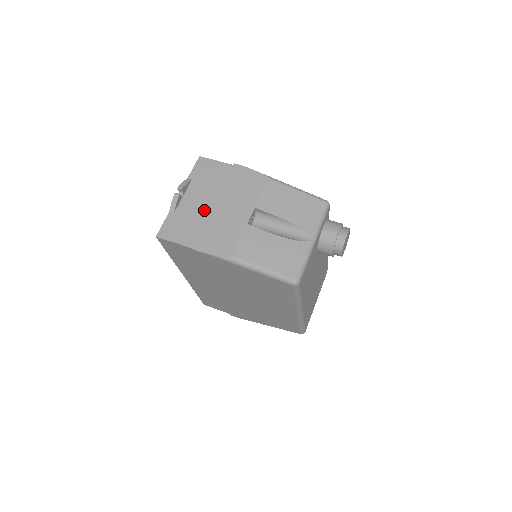
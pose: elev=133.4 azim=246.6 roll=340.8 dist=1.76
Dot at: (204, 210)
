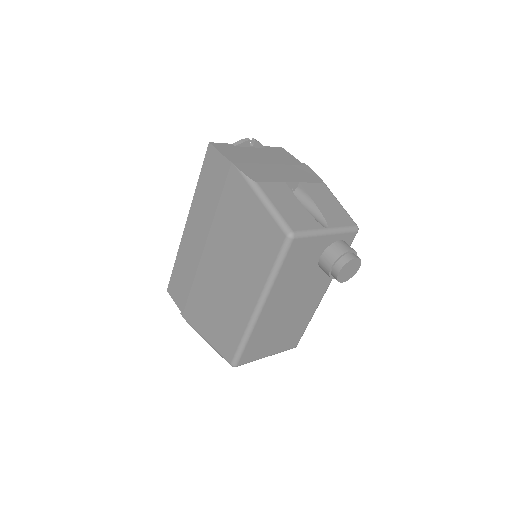
Dot at: (259, 159)
